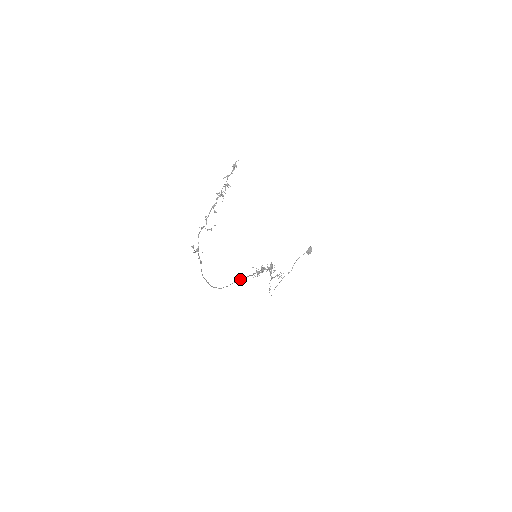
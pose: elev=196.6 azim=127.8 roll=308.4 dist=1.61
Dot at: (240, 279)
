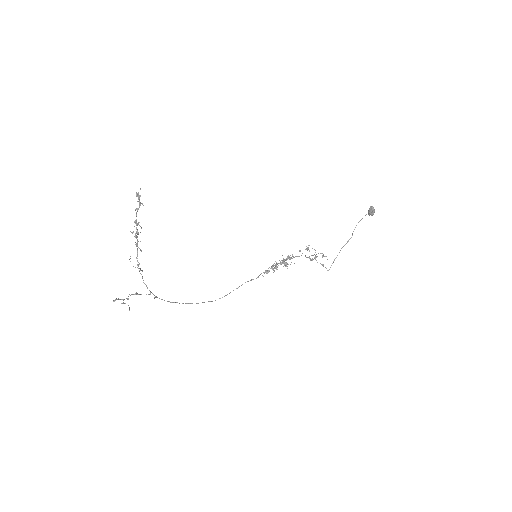
Dot at: (242, 284)
